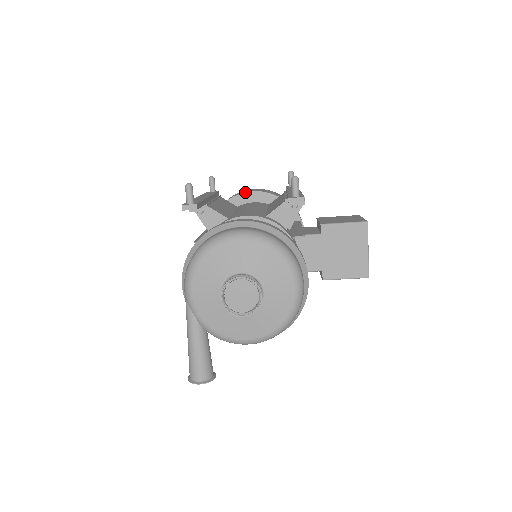
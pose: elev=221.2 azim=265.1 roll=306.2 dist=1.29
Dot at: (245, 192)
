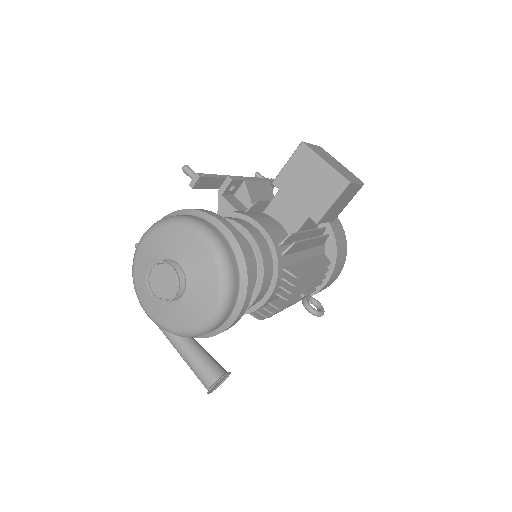
Dot at: occluded
